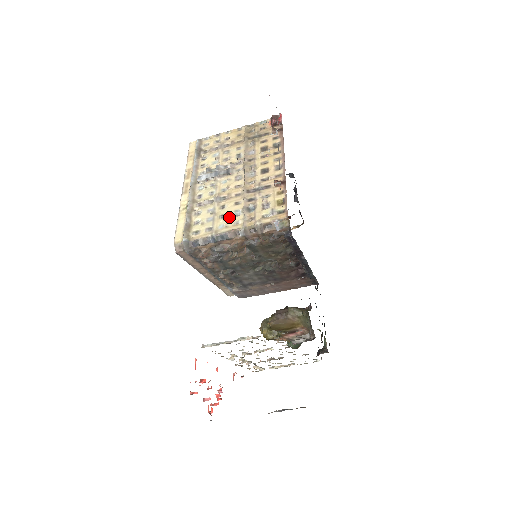
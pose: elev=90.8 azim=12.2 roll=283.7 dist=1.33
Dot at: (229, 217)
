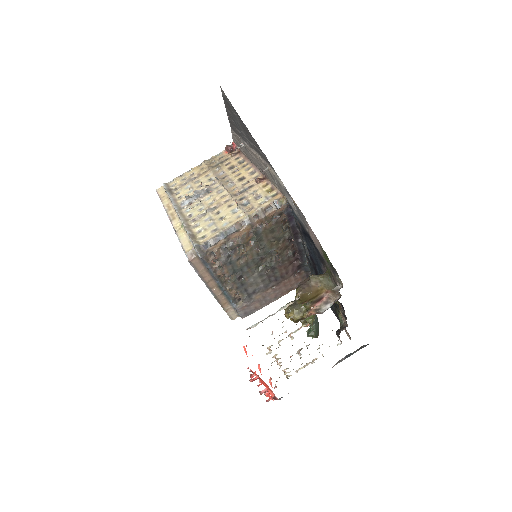
Dot at: (229, 216)
